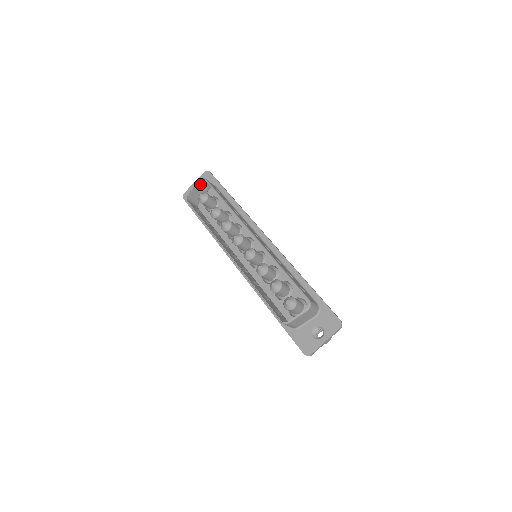
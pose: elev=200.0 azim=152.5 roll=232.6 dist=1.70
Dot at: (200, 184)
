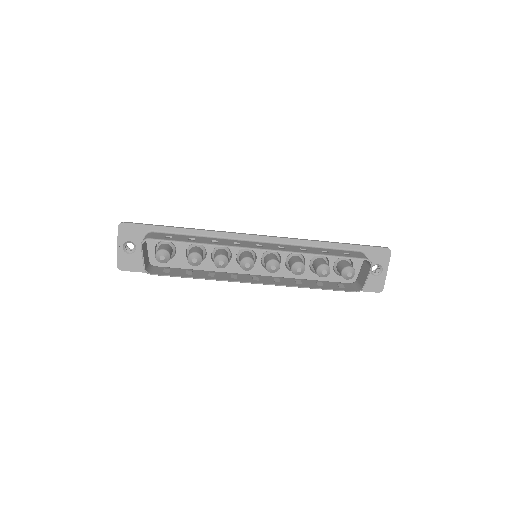
Dot at: (143, 247)
